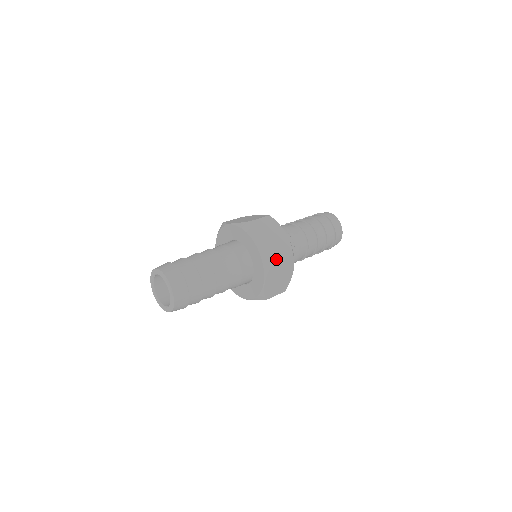
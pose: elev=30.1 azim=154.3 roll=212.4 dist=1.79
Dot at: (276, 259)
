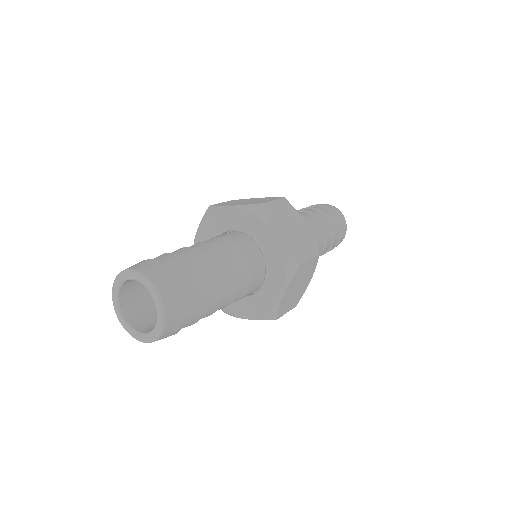
Dot at: (303, 260)
